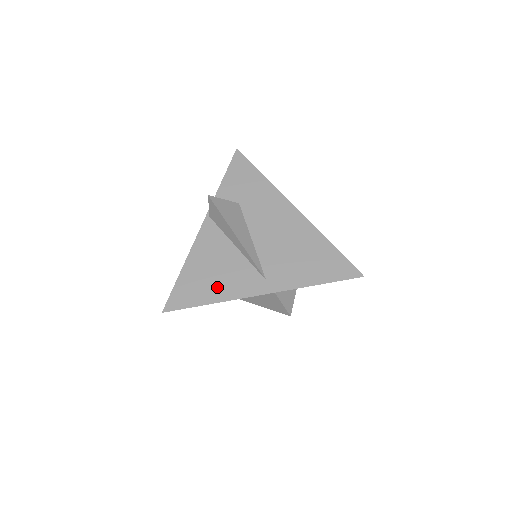
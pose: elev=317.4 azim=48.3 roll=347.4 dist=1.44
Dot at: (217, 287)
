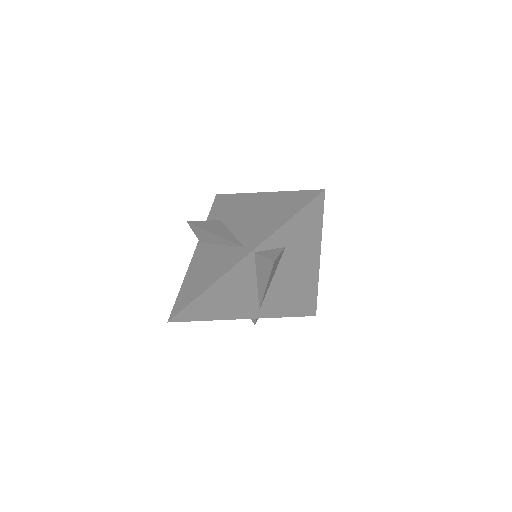
Dot at: (207, 278)
